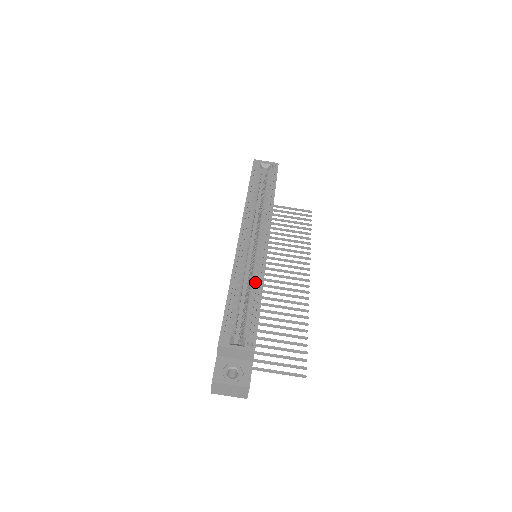
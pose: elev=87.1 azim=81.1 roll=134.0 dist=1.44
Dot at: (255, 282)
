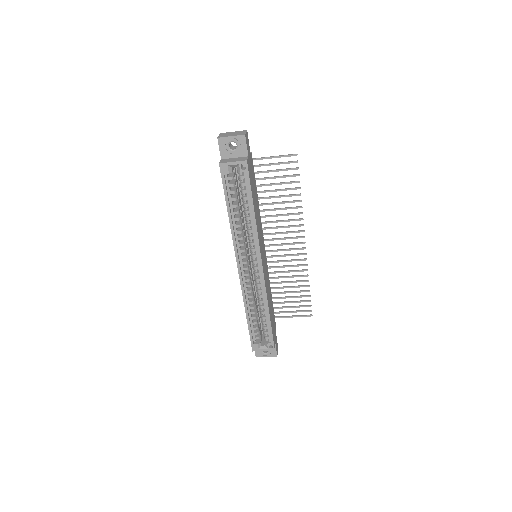
Dot at: occluded
